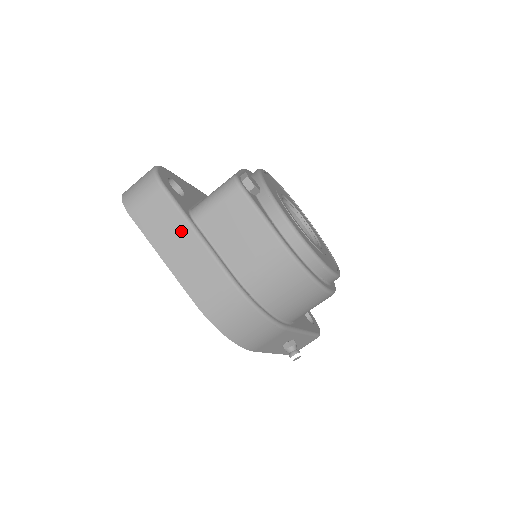
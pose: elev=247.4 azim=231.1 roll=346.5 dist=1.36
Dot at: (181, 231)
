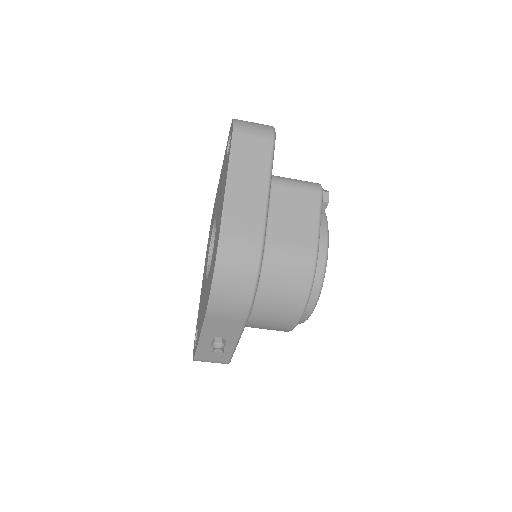
Dot at: (259, 177)
